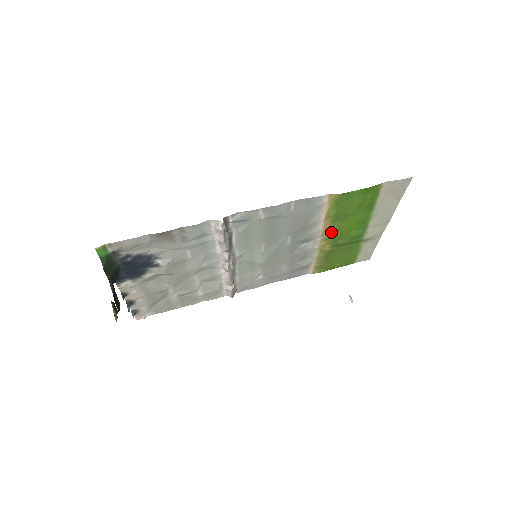
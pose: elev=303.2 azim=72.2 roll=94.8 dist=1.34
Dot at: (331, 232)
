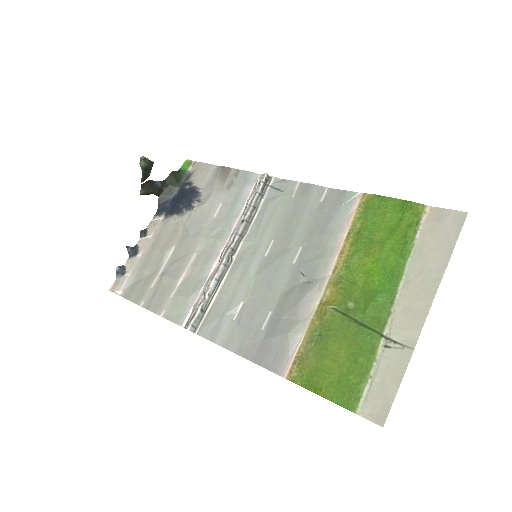
Dot at: (345, 271)
